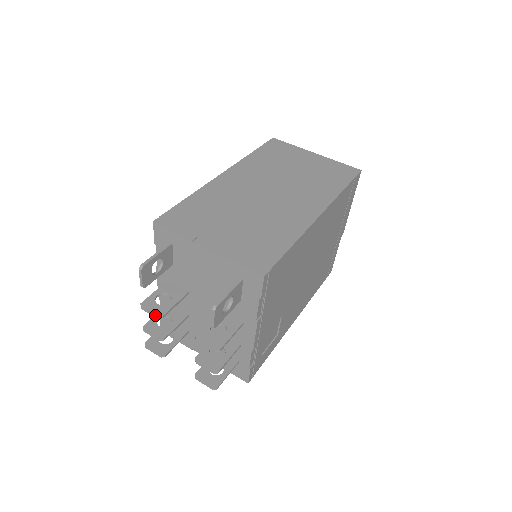
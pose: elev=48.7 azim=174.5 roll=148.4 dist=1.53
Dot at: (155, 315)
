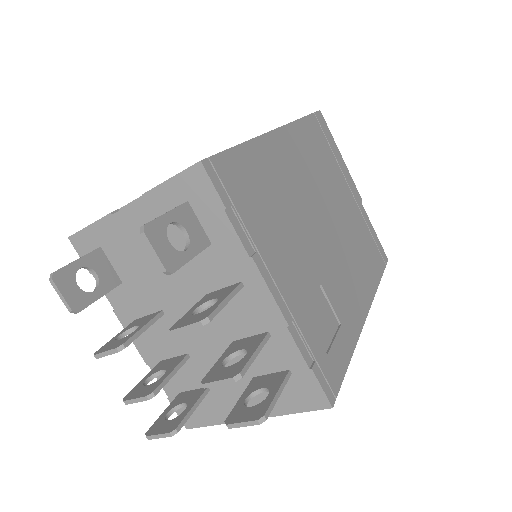
Dot at: (112, 349)
